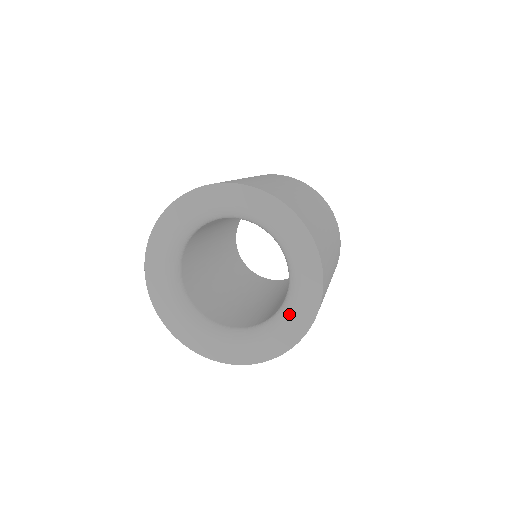
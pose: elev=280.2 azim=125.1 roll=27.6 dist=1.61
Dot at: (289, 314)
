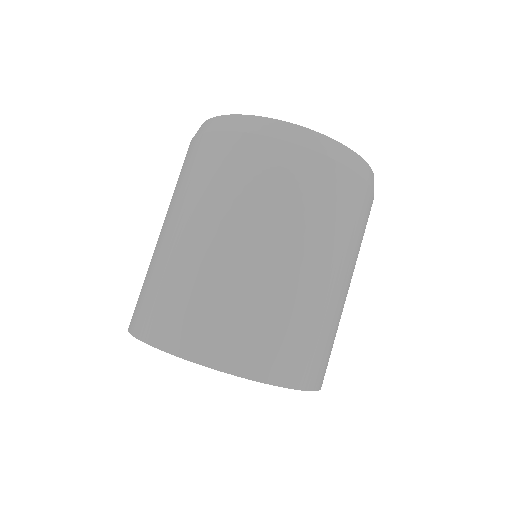
Dot at: occluded
